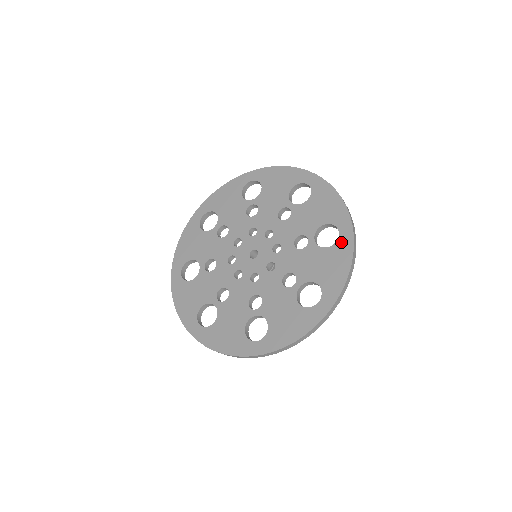
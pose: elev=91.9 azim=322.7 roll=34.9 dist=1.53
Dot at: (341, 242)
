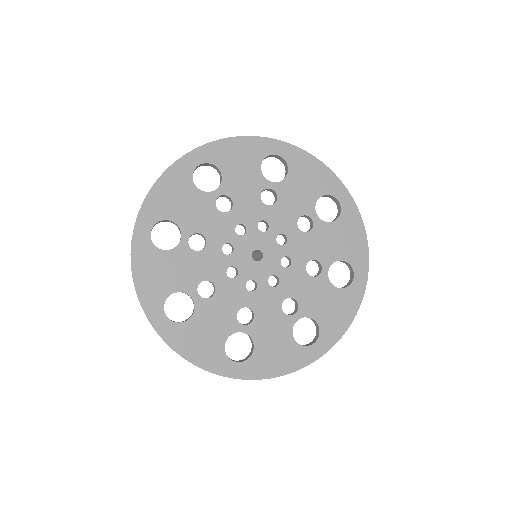
Dot at: (346, 211)
